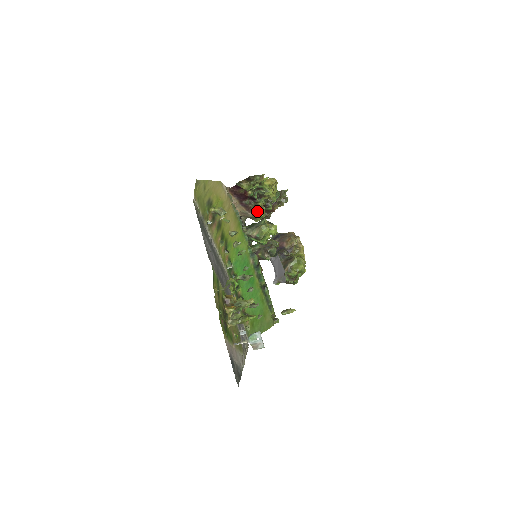
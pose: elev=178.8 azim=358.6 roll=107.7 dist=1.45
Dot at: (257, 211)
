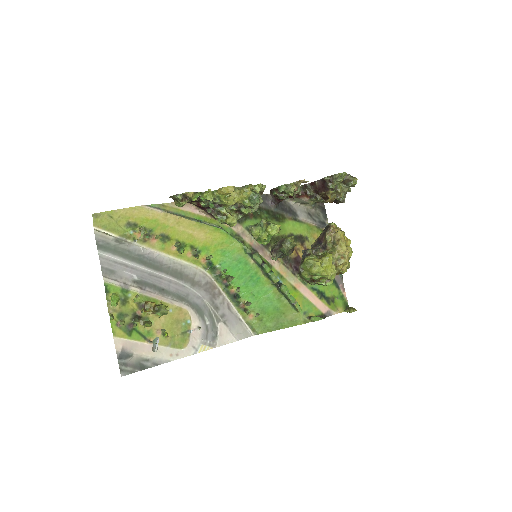
Dot at: (221, 219)
